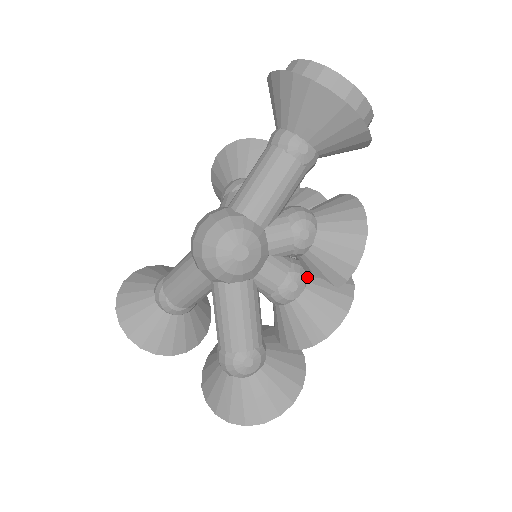
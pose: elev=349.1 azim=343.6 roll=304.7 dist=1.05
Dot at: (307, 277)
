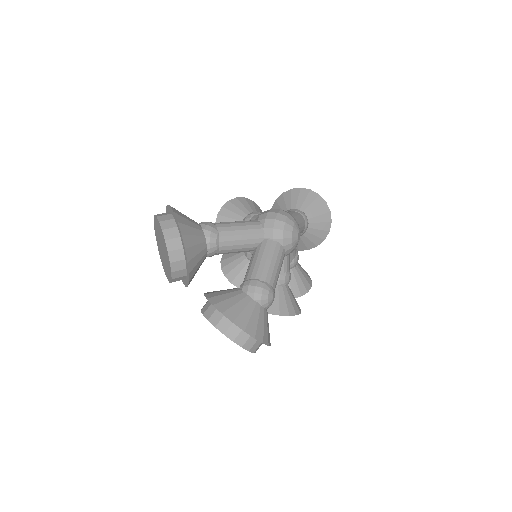
Dot at: occluded
